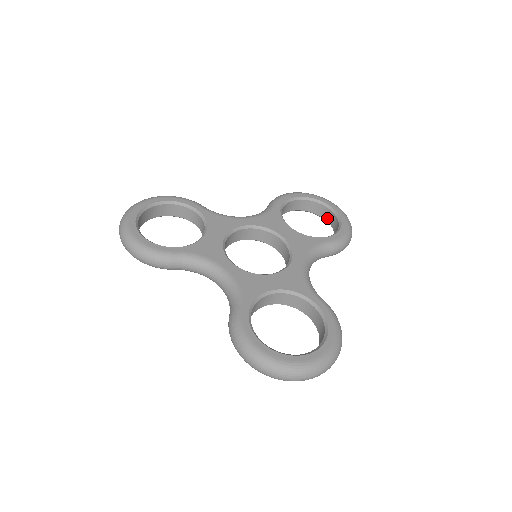
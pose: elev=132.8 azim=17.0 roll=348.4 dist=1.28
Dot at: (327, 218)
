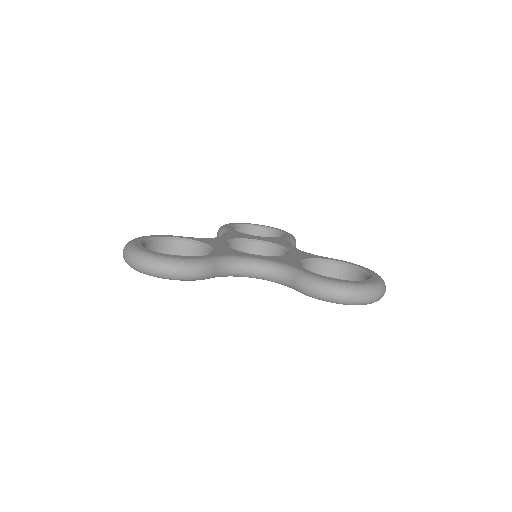
Dot at: occluded
